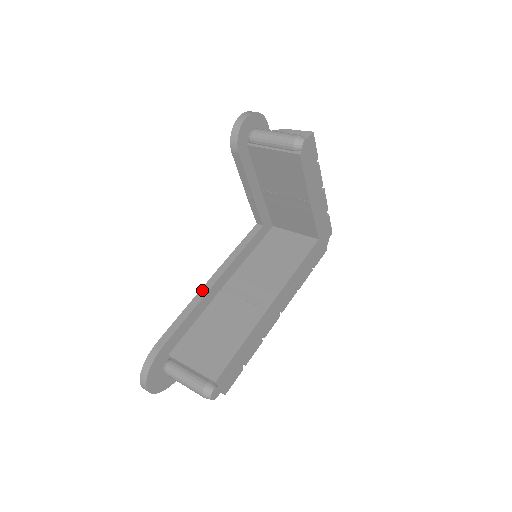
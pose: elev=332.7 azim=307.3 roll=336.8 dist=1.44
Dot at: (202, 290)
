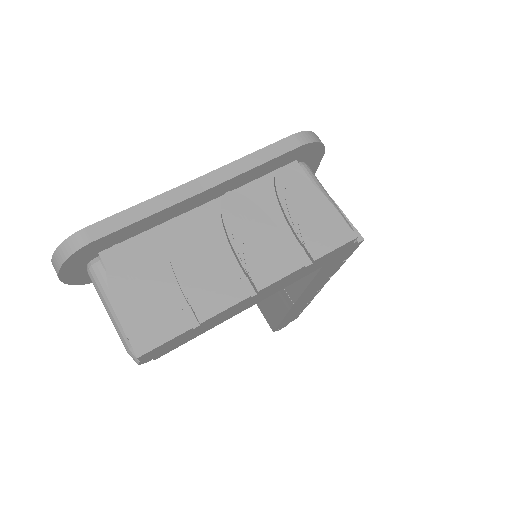
Dot at: occluded
